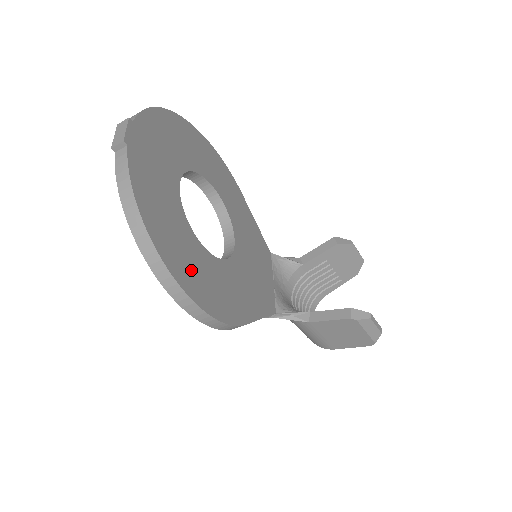
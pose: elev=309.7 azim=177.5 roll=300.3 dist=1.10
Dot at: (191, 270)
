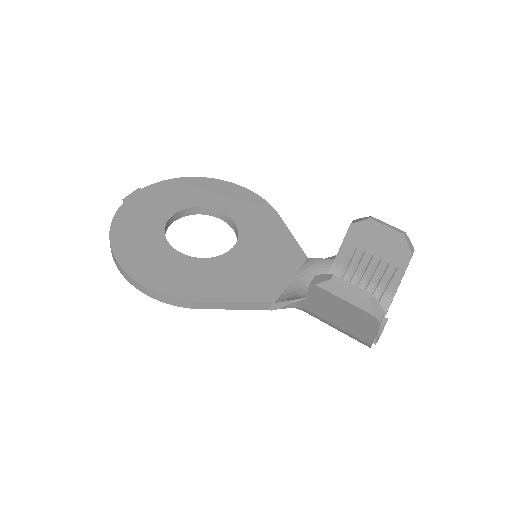
Dot at: (145, 261)
